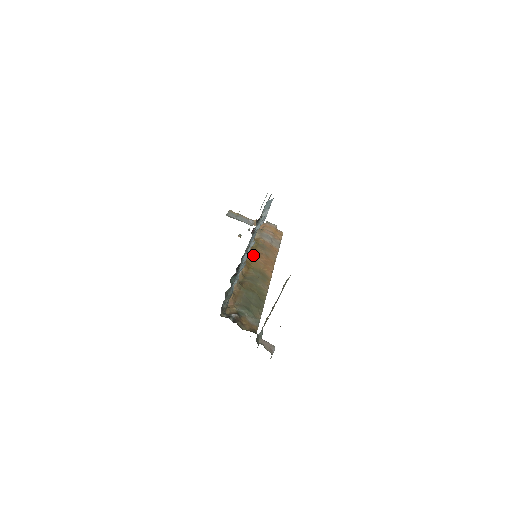
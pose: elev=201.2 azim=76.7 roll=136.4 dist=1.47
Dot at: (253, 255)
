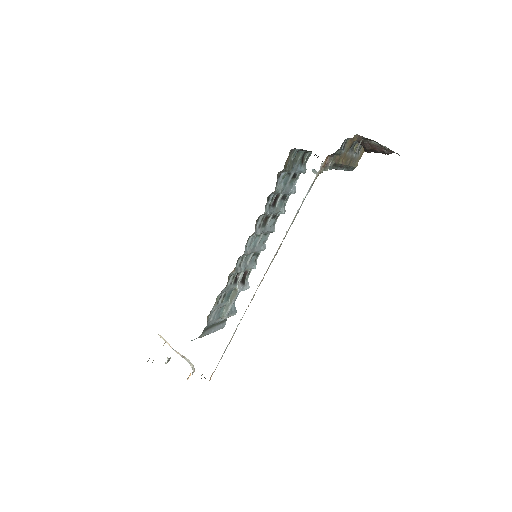
Dot at: occluded
